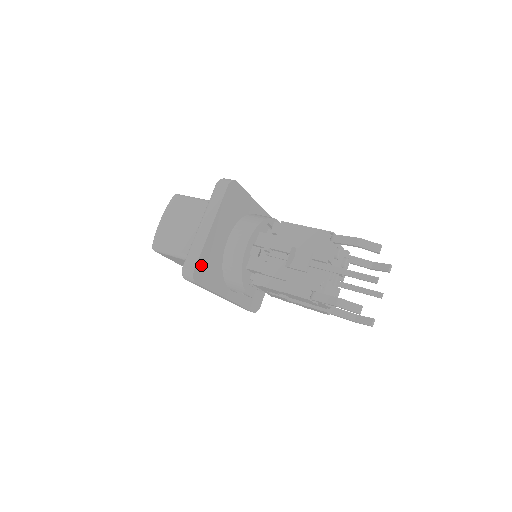
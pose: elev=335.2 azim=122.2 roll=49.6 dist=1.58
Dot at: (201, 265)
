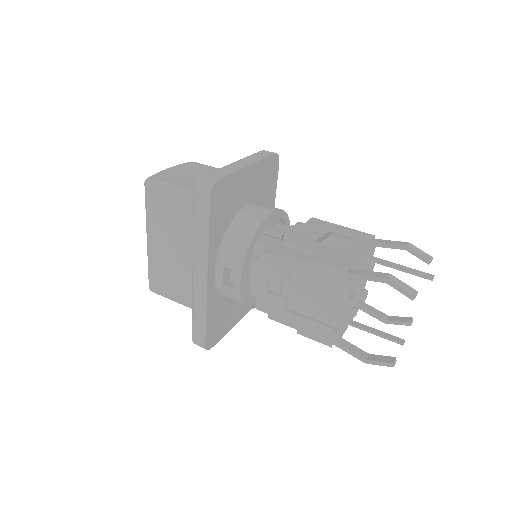
Dot at: (224, 187)
